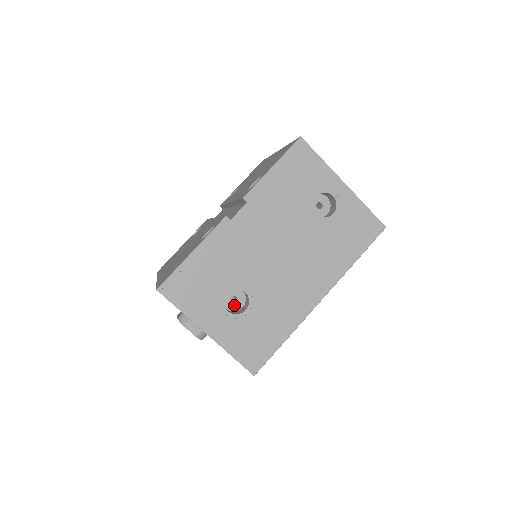
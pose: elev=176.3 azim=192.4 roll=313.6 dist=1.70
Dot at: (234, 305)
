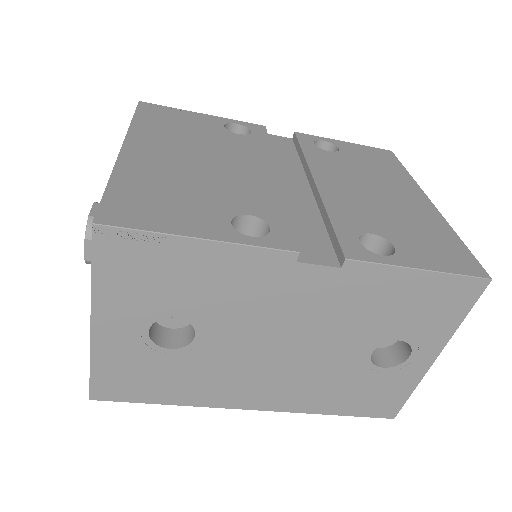
Dot at: (166, 318)
